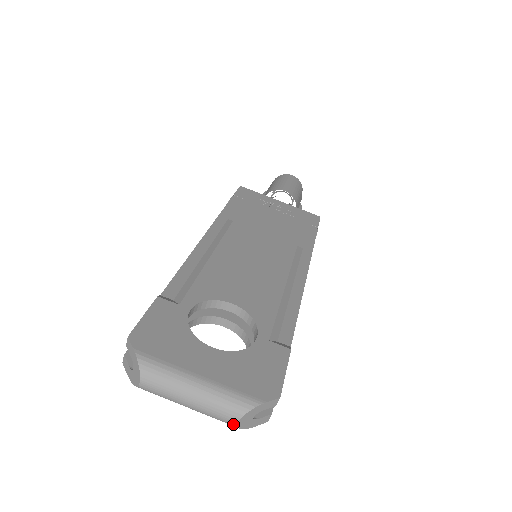
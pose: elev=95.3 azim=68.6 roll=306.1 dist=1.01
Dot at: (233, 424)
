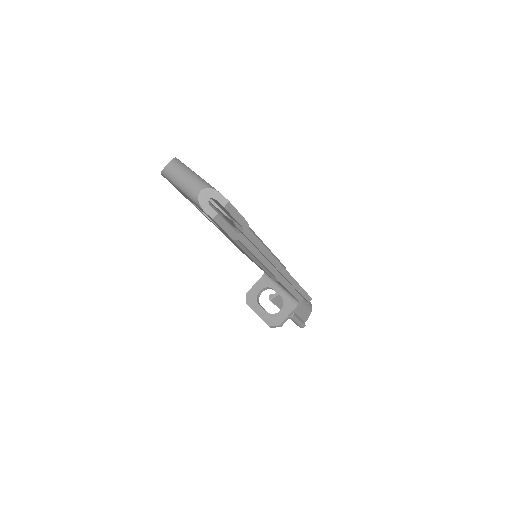
Dot at: (197, 193)
